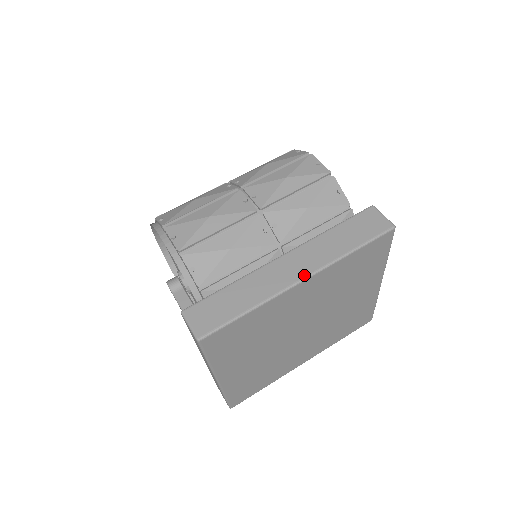
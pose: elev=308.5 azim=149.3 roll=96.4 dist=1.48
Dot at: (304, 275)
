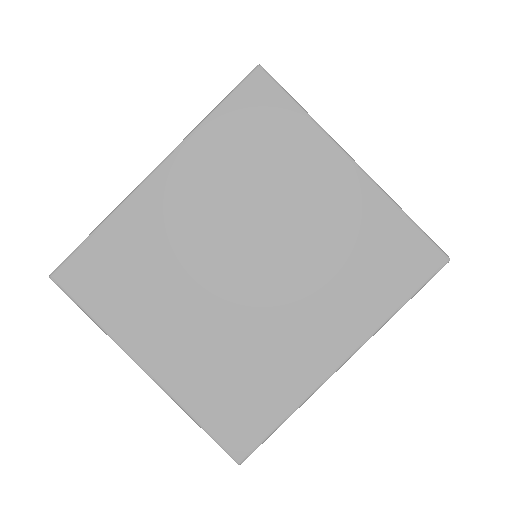
Dot at: (156, 167)
